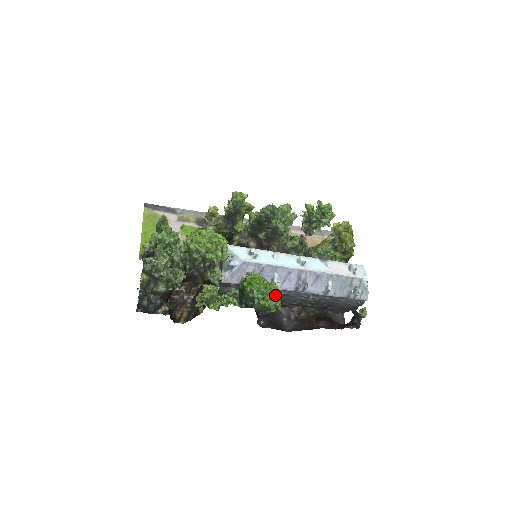
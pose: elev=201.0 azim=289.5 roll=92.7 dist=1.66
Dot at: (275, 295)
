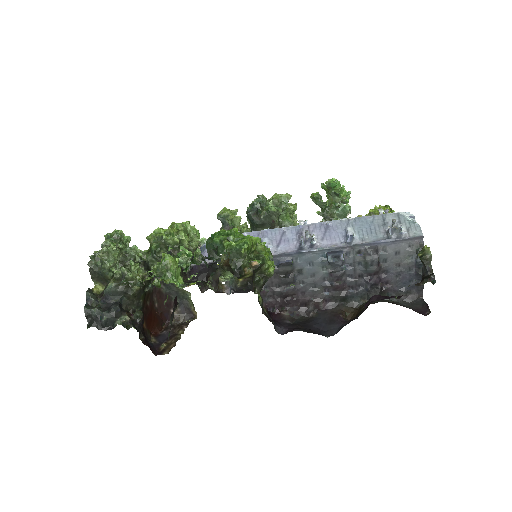
Dot at: occluded
